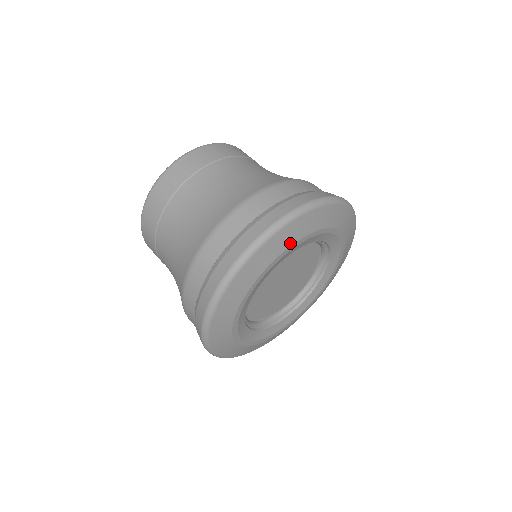
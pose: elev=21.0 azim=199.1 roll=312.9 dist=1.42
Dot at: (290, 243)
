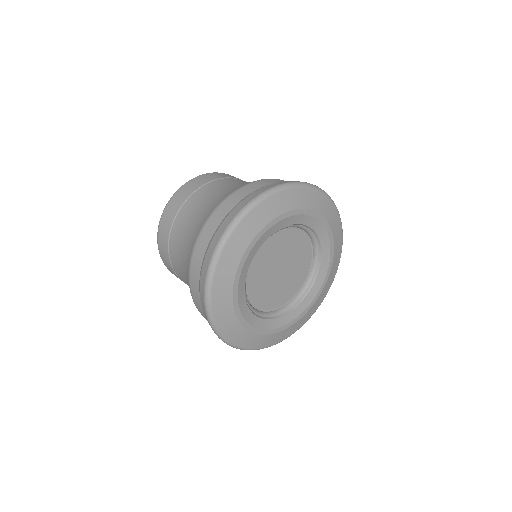
Dot at: (279, 212)
